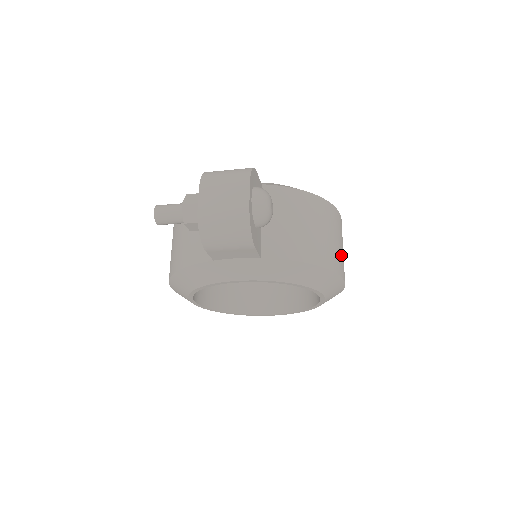
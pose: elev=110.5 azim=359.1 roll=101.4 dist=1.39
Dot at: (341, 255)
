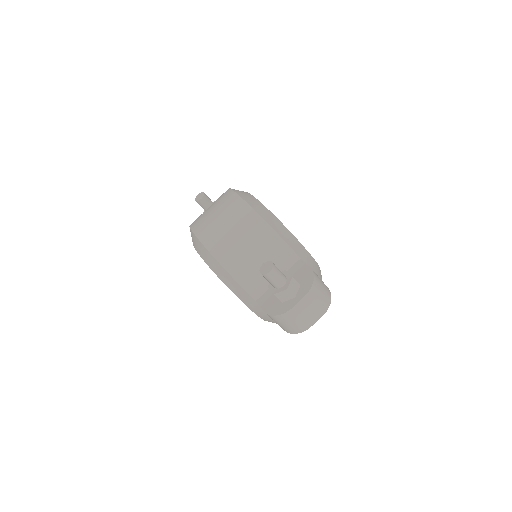
Dot at: occluded
